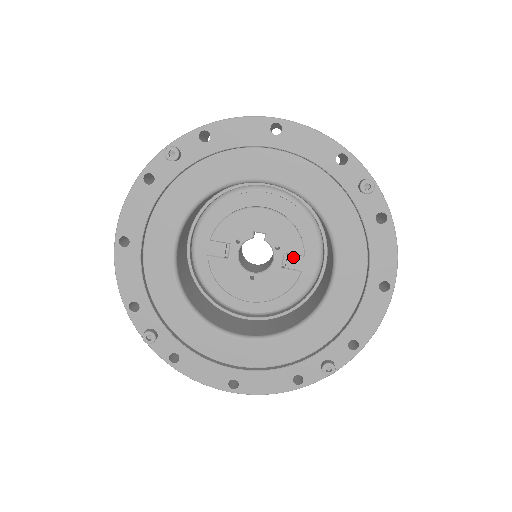
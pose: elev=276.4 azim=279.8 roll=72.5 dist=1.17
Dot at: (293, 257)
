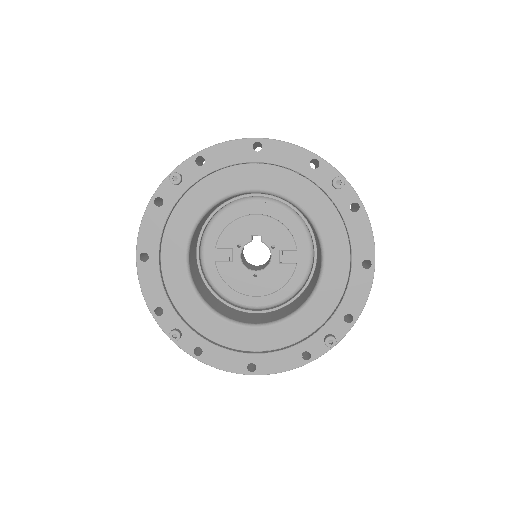
Dot at: (287, 253)
